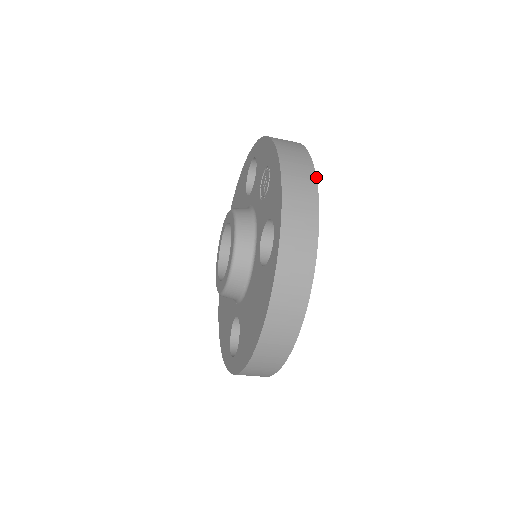
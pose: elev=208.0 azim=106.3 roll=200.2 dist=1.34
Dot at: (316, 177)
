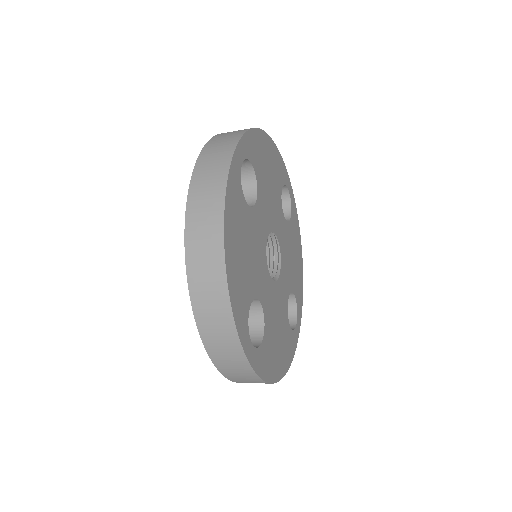
Dot at: (255, 128)
